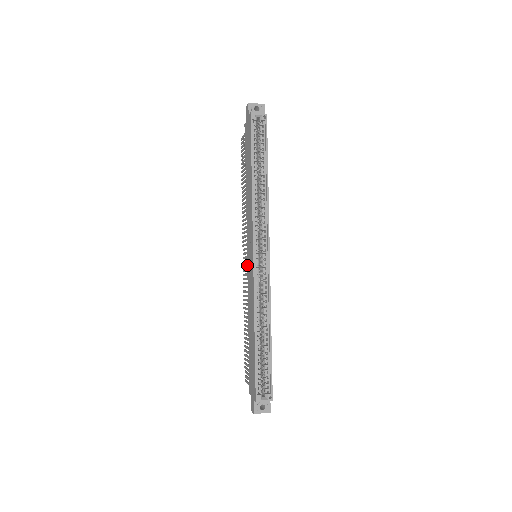
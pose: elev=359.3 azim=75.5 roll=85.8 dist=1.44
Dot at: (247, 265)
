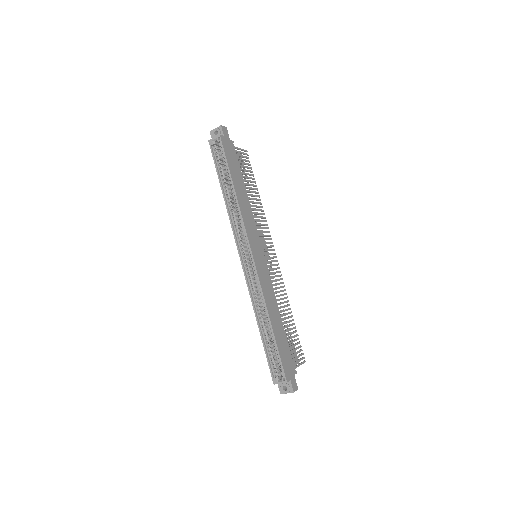
Dot at: occluded
